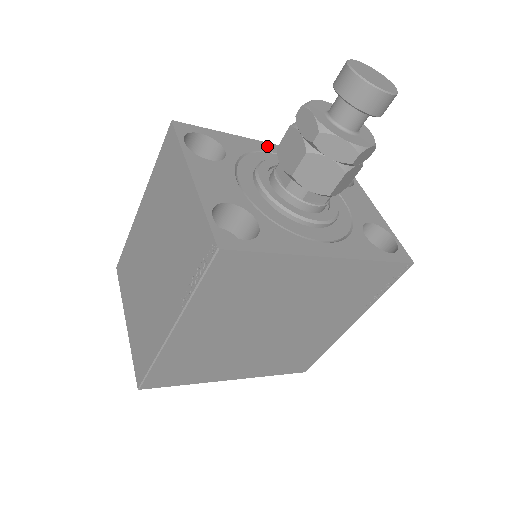
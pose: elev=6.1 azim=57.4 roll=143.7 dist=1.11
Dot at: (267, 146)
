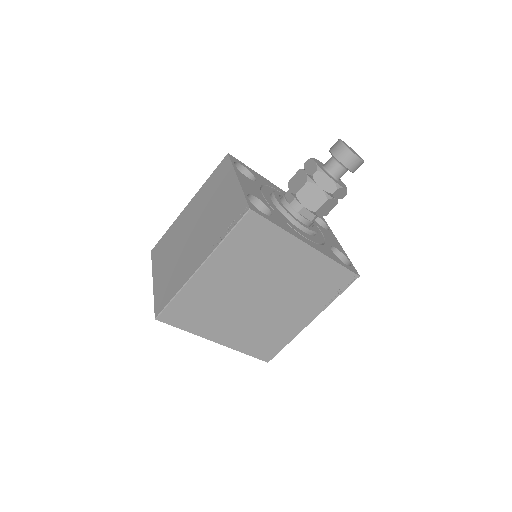
Dot at: (279, 189)
